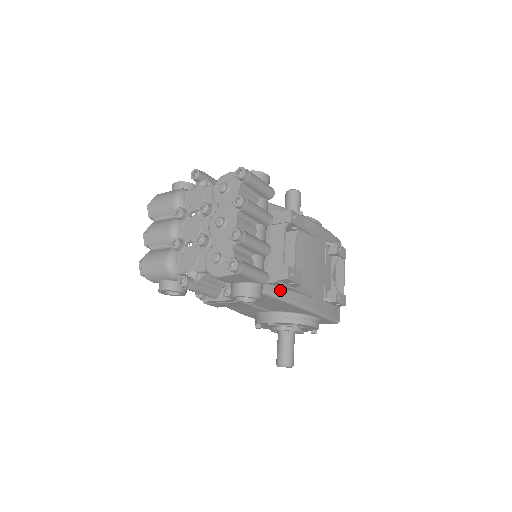
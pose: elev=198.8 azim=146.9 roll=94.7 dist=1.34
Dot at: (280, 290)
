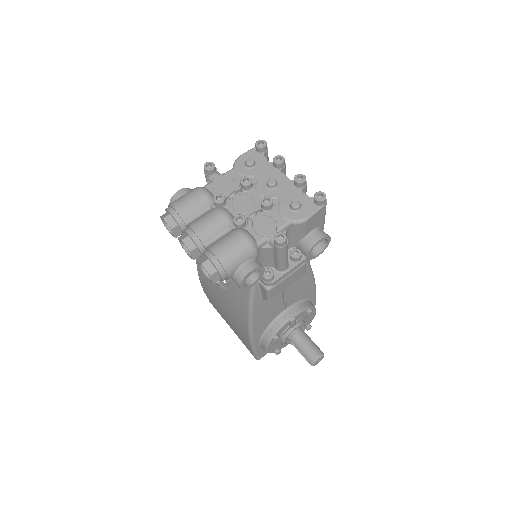
Dot at: occluded
